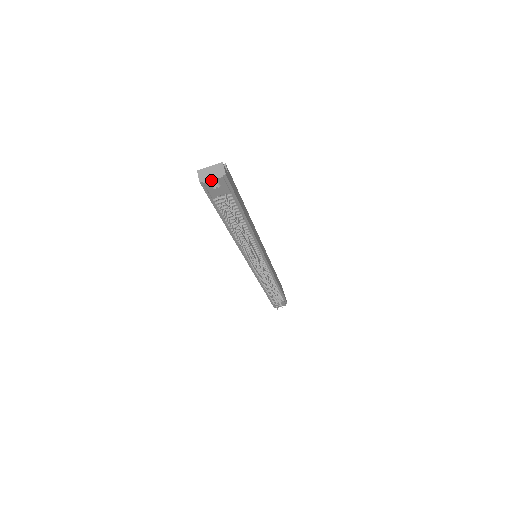
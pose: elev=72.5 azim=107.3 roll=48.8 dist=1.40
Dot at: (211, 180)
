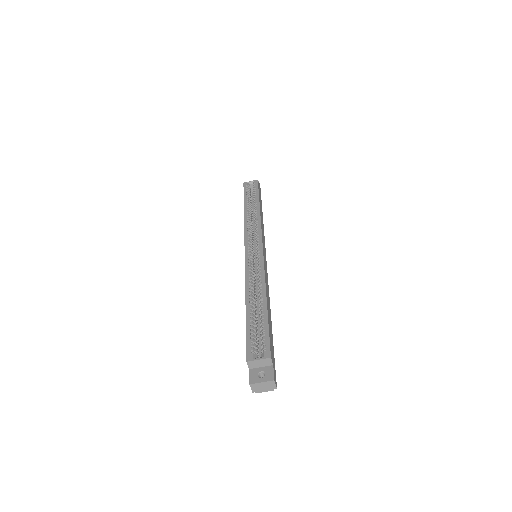
Dot at: occluded
